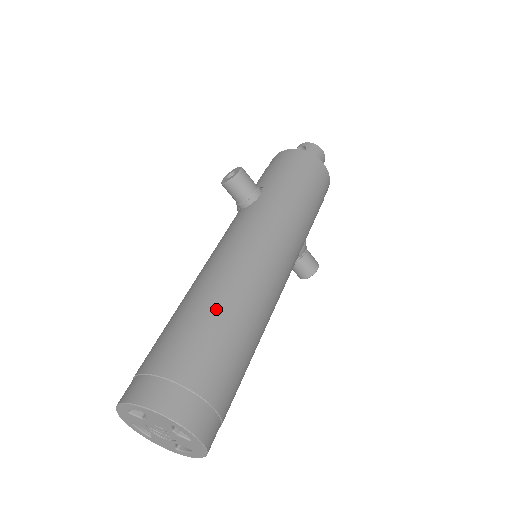
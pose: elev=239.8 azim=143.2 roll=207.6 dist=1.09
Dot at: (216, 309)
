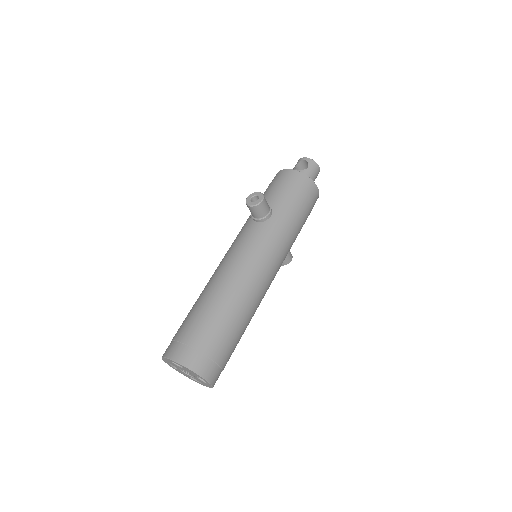
Dot at: (232, 308)
